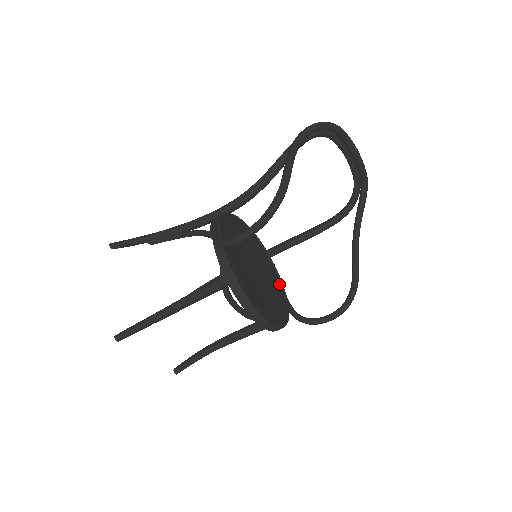
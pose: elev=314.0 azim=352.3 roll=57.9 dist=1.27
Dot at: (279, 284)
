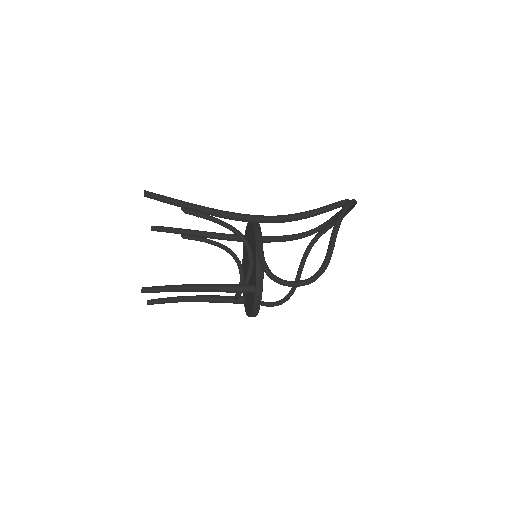
Dot at: occluded
